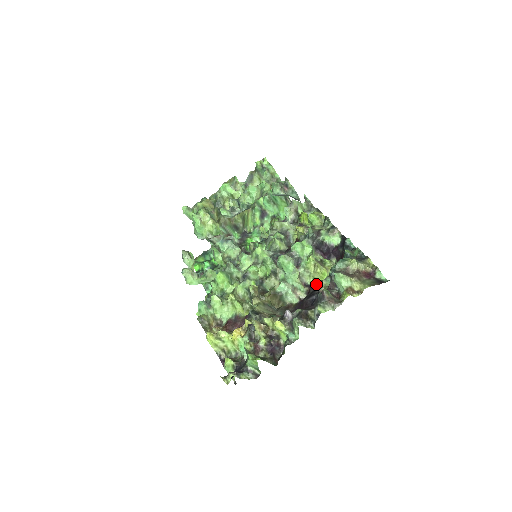
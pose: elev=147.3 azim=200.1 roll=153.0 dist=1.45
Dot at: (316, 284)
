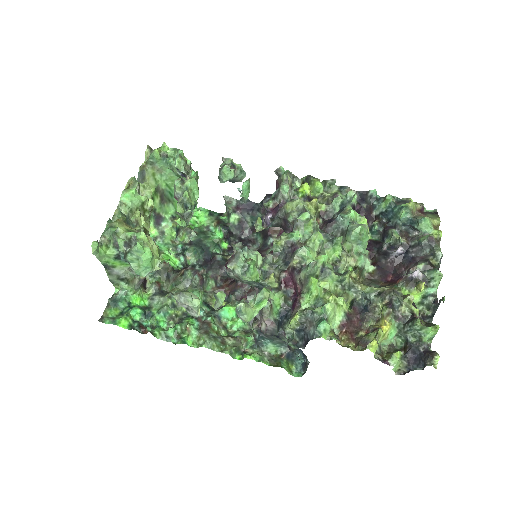
Dot at: (370, 245)
